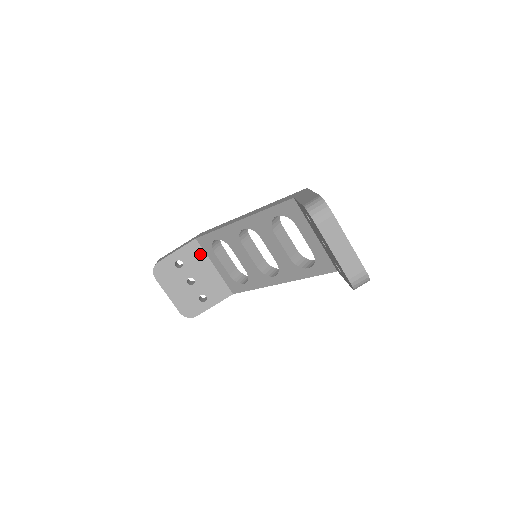
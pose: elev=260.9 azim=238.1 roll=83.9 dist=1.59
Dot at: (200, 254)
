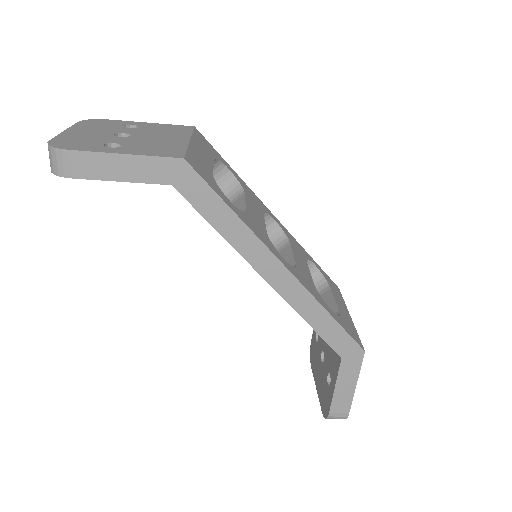
Dot at: occluded
